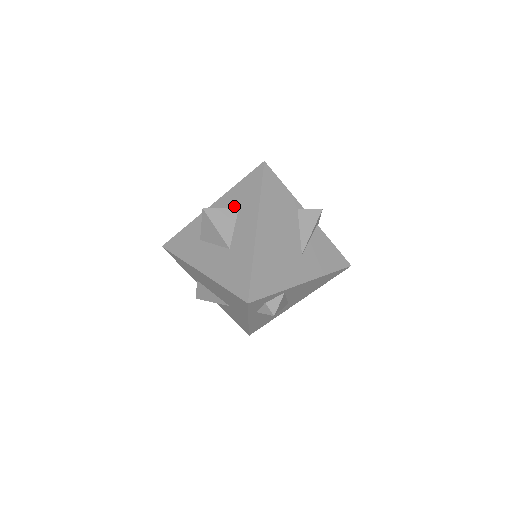
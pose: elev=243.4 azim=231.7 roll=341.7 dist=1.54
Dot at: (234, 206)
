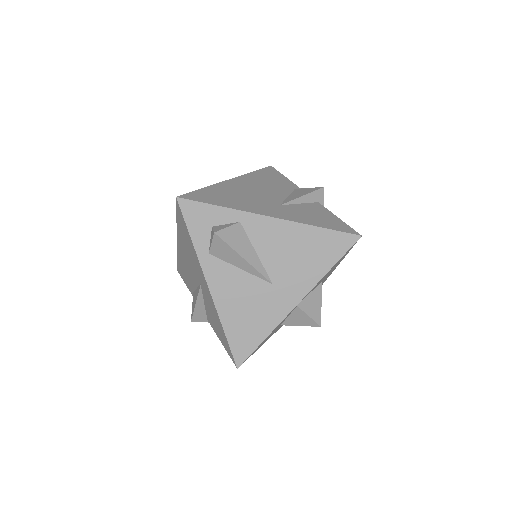
Dot at: occluded
